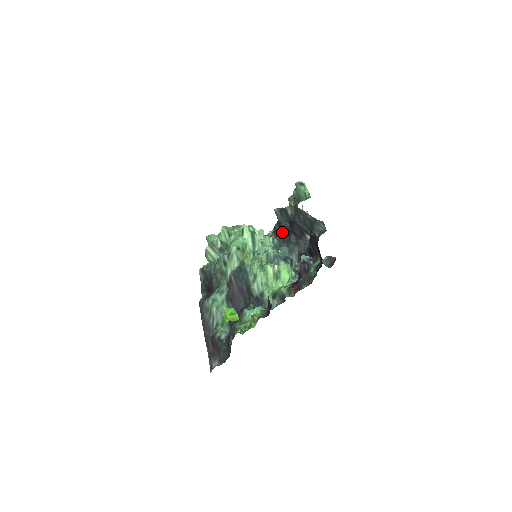
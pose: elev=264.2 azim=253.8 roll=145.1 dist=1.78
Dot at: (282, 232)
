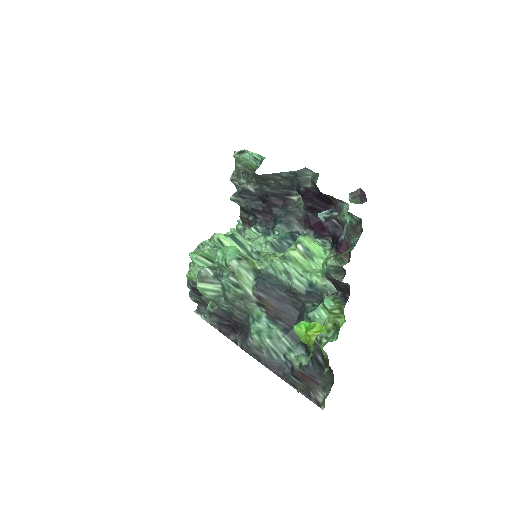
Dot at: (258, 215)
